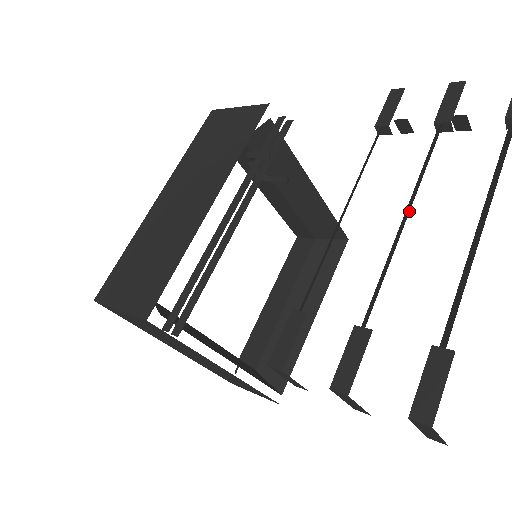
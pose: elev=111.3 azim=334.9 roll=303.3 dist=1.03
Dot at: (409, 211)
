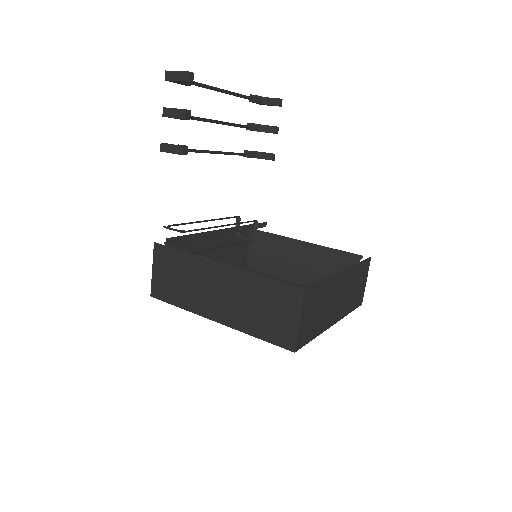
Dot at: occluded
